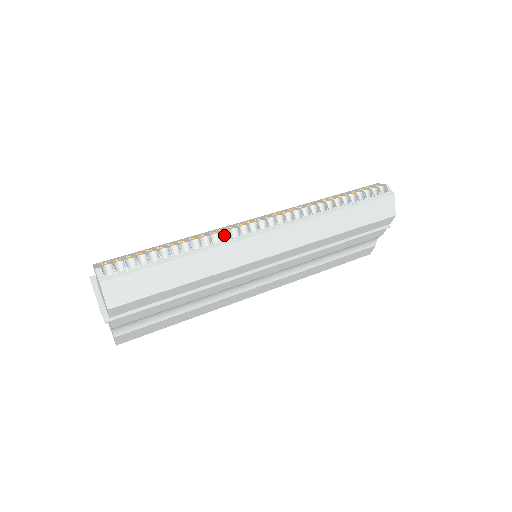
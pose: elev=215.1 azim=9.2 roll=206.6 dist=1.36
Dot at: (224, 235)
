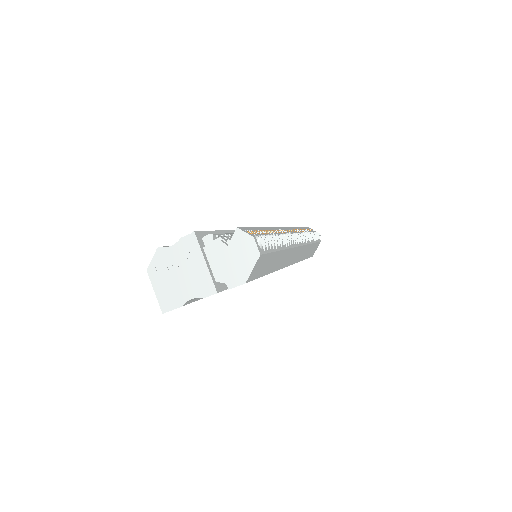
Dot at: occluded
